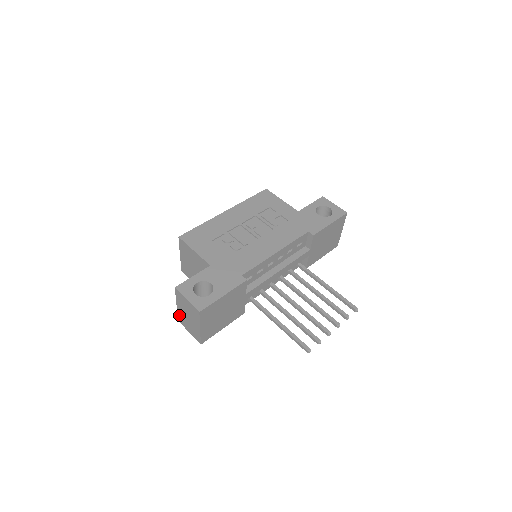
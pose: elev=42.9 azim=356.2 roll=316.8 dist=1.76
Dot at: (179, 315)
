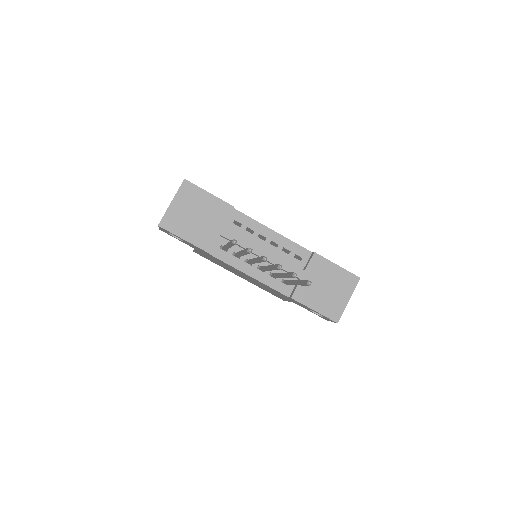
Dot at: occluded
